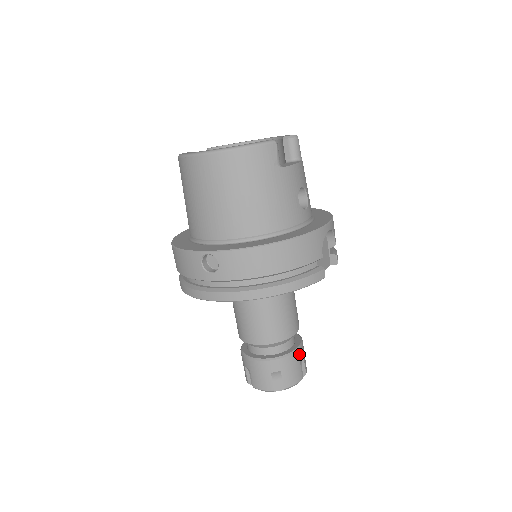
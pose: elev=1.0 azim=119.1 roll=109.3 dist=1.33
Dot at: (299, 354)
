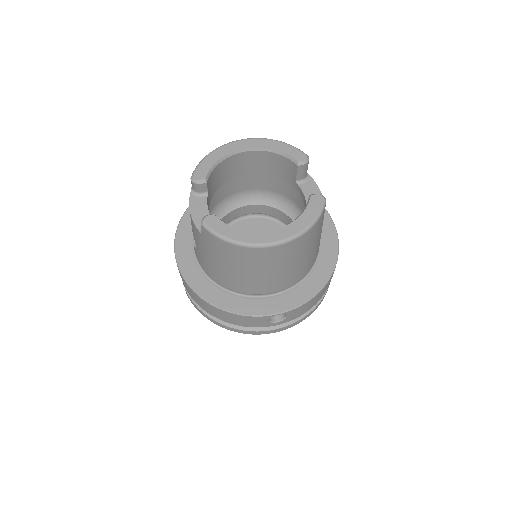
Dot at: occluded
